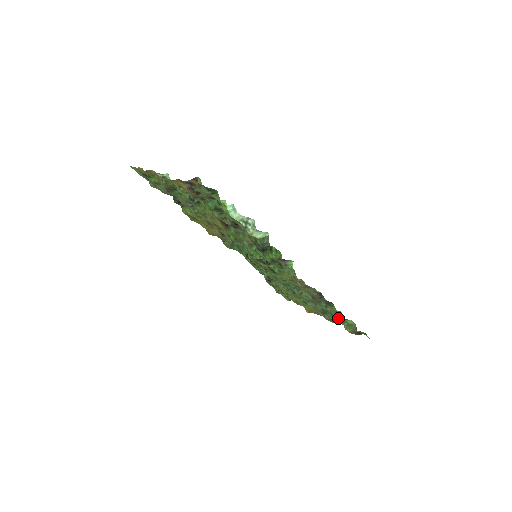
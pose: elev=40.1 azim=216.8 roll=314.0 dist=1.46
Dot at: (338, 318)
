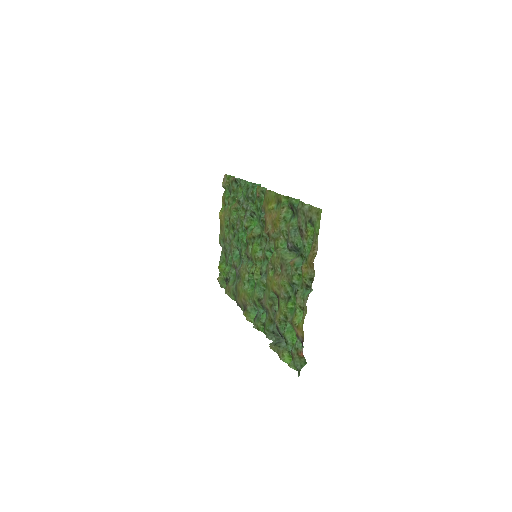
Dot at: (225, 273)
